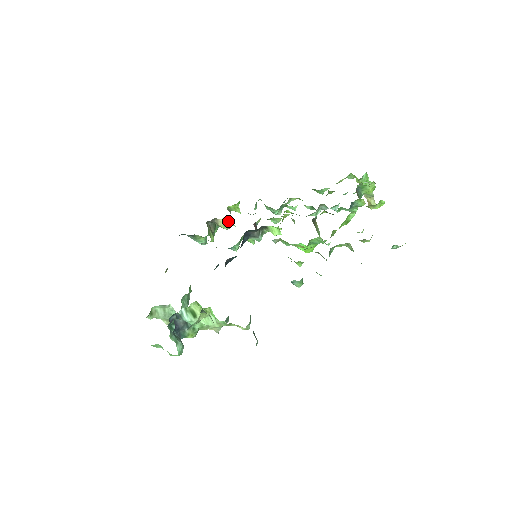
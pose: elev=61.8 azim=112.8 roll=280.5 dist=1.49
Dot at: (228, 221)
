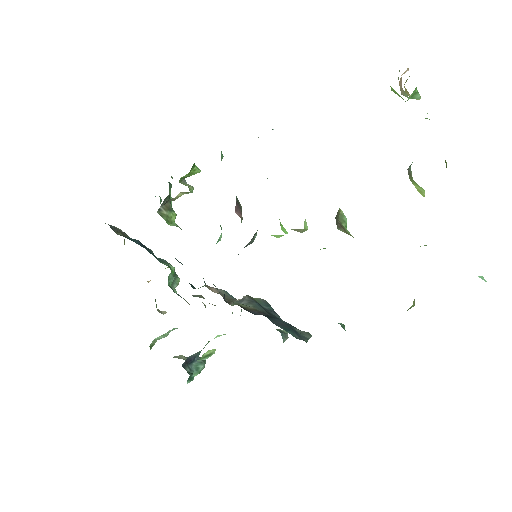
Dot at: (187, 193)
